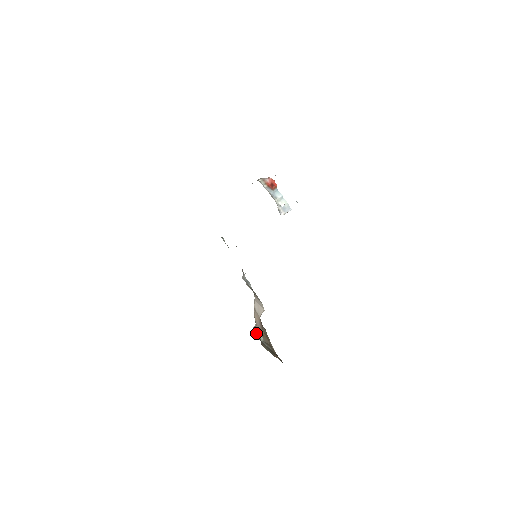
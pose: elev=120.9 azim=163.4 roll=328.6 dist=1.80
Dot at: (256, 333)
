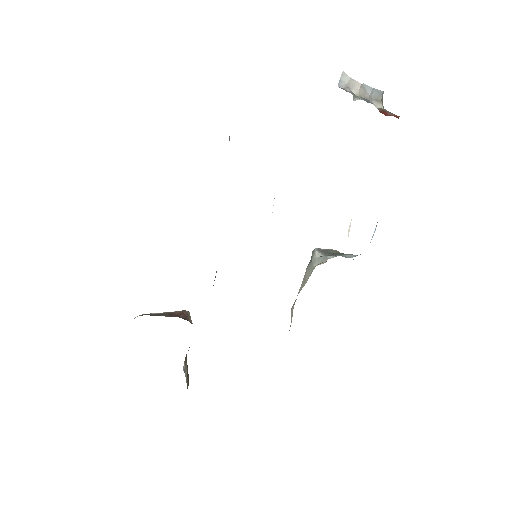
Dot at: occluded
